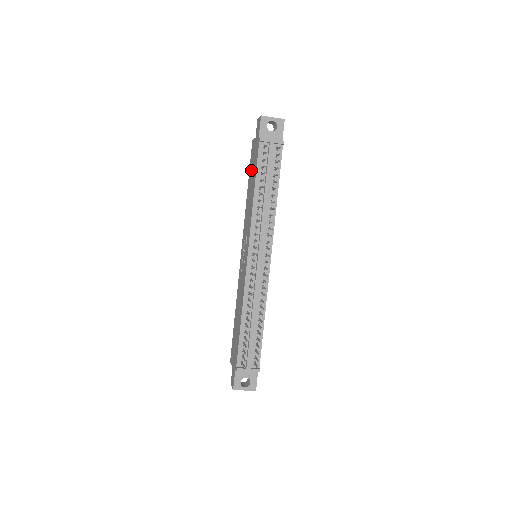
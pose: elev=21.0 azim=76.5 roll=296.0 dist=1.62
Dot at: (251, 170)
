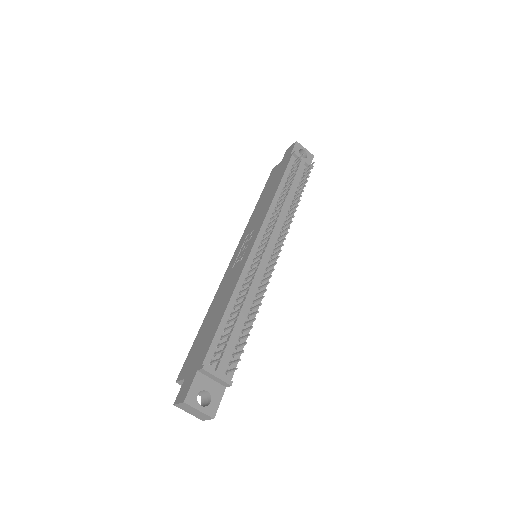
Dot at: (269, 184)
